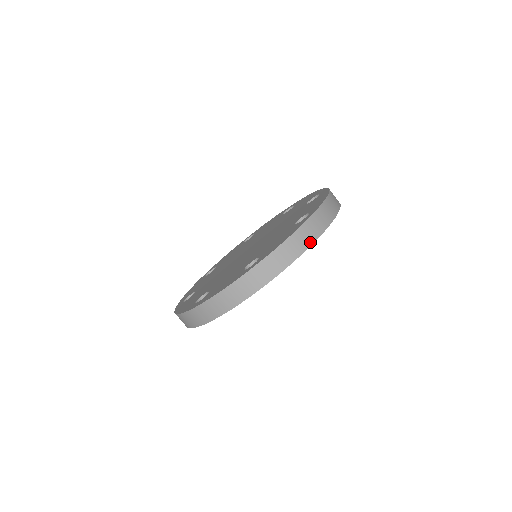
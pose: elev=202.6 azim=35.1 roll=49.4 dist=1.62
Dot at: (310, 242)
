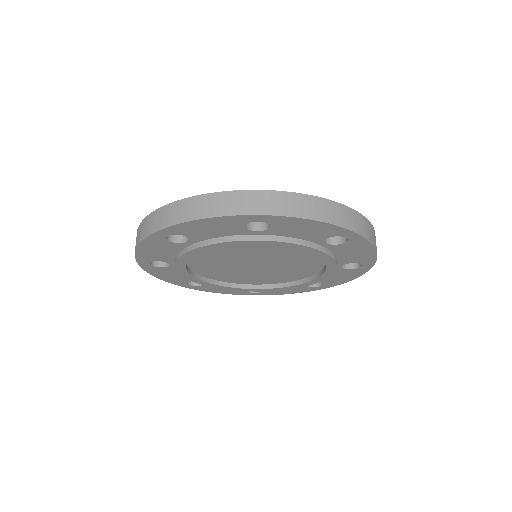
Dot at: occluded
